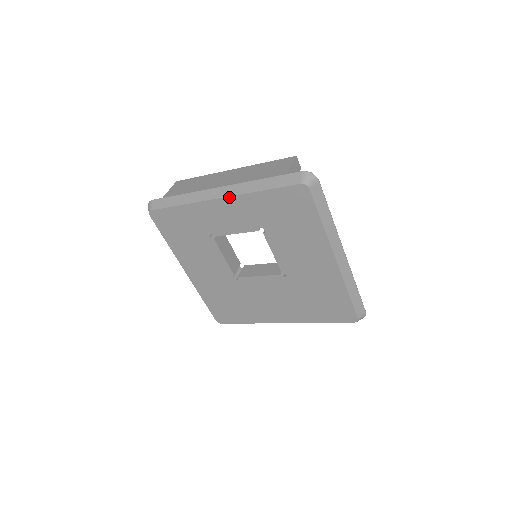
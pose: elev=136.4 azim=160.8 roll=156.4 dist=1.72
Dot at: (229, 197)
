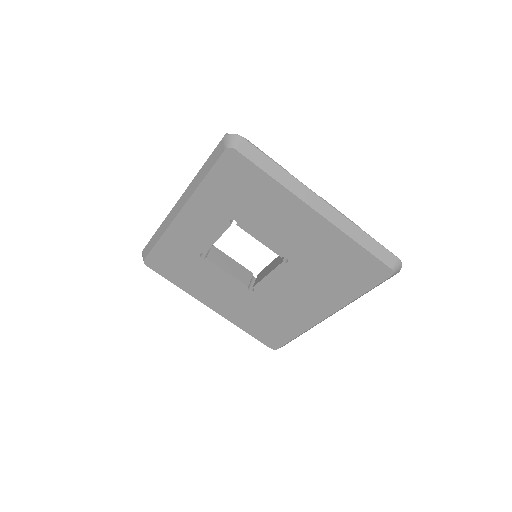
Dot at: (185, 205)
